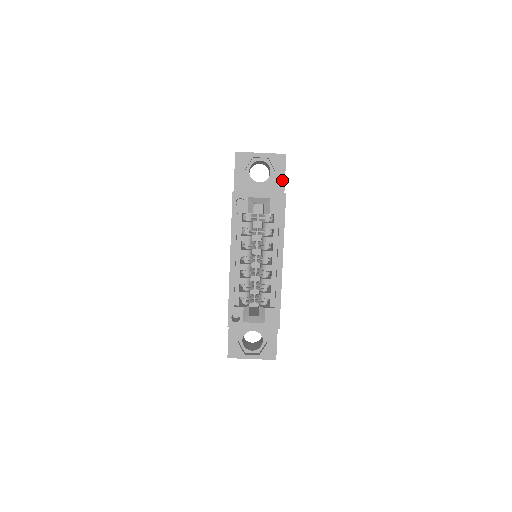
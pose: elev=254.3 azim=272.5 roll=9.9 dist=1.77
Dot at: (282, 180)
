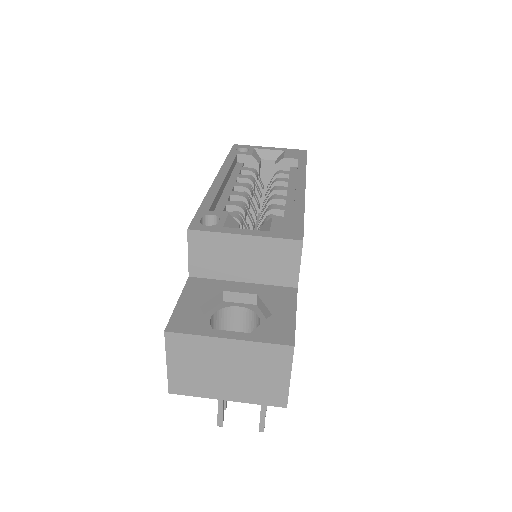
Dot at: occluded
